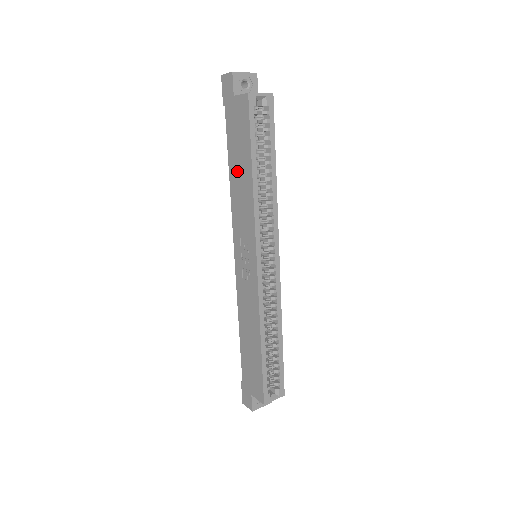
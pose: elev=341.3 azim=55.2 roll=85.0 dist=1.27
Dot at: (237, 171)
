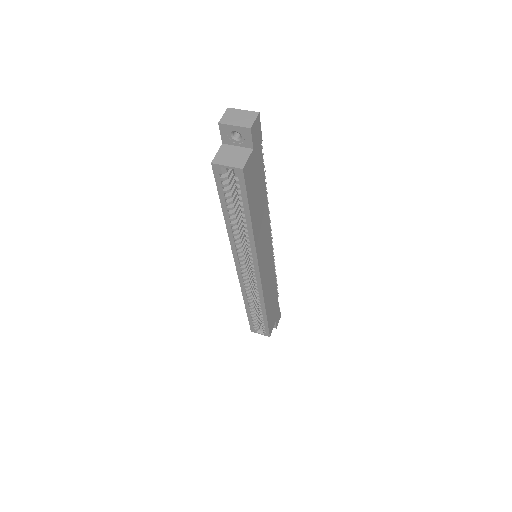
Dot at: occluded
